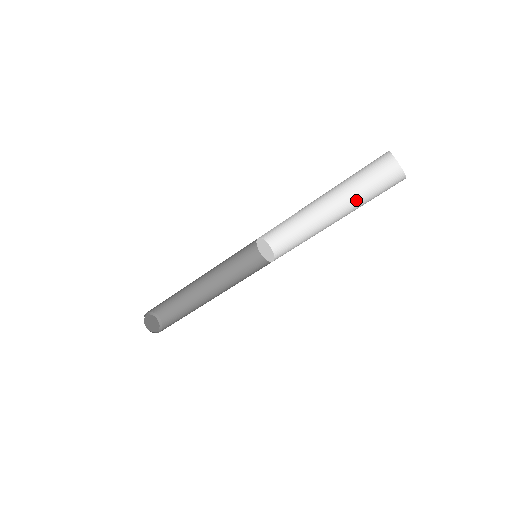
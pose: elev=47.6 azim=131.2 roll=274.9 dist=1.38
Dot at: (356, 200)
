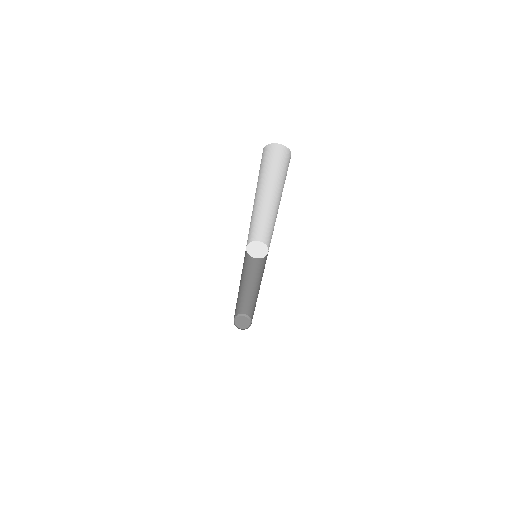
Dot at: (282, 188)
